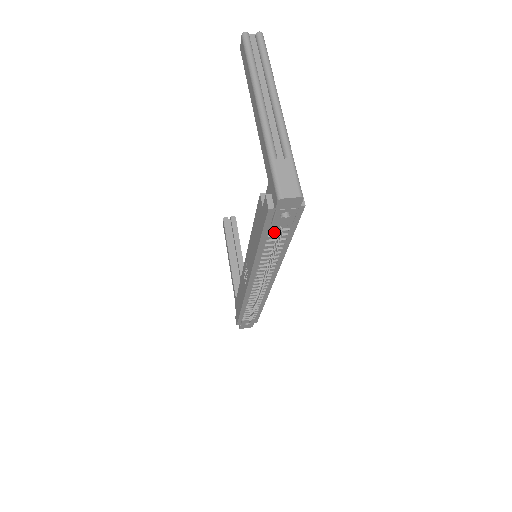
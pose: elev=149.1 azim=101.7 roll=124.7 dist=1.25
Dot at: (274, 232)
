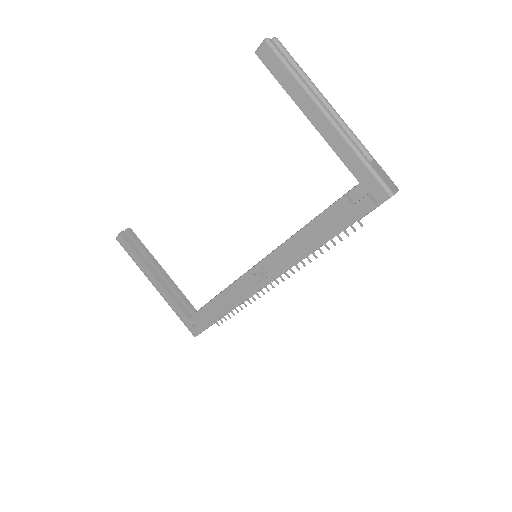
Dot at: occluded
